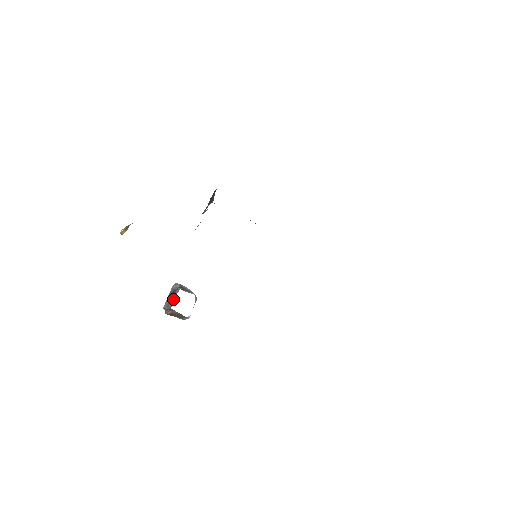
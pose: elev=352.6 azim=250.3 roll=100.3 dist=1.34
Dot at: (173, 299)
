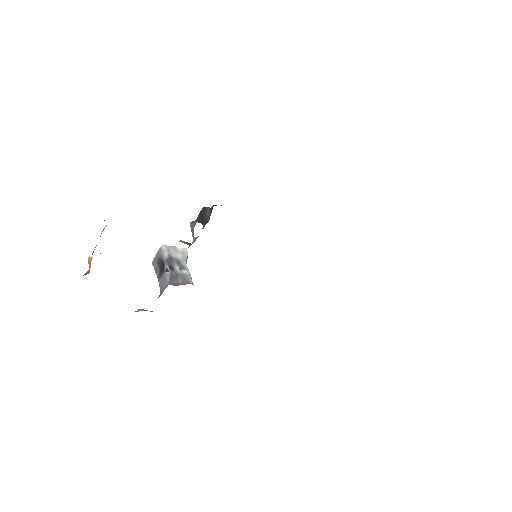
Dot at: (162, 285)
